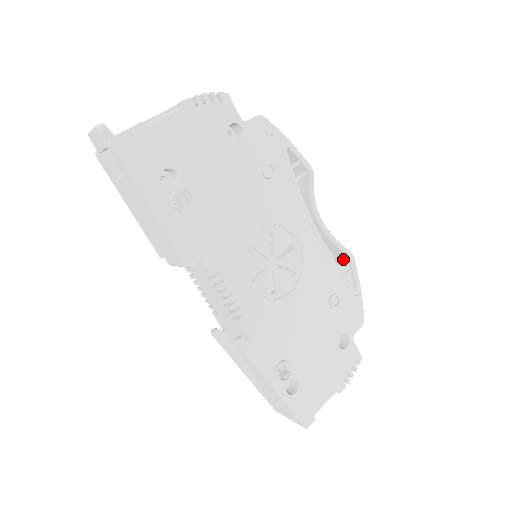
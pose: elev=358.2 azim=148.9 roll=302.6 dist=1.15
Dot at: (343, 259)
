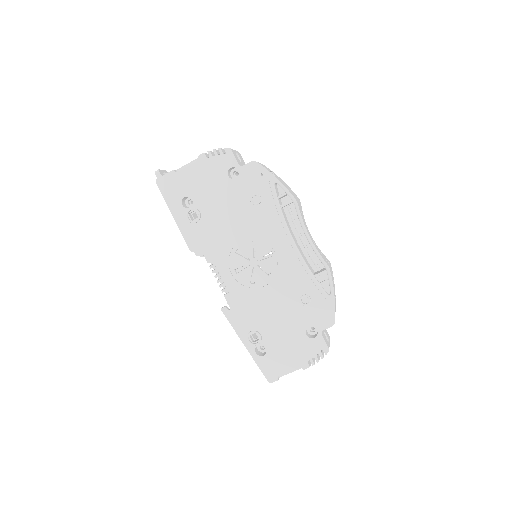
Dot at: (323, 270)
